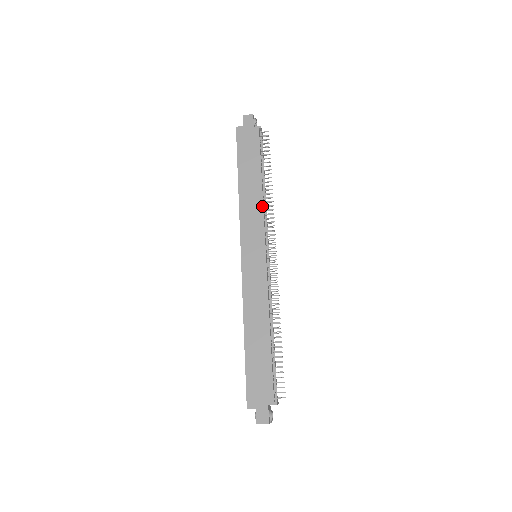
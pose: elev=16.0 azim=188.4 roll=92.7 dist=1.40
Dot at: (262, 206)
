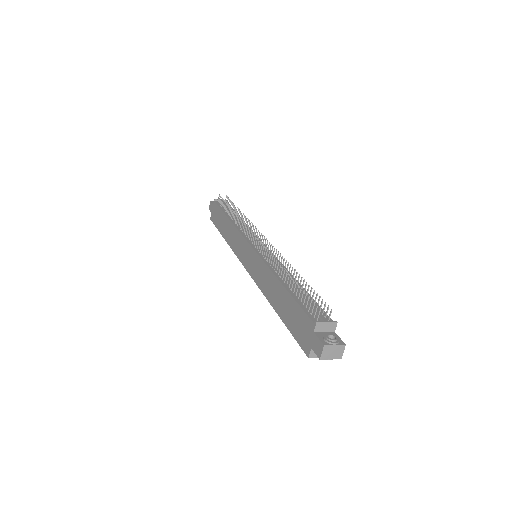
Dot at: (235, 228)
